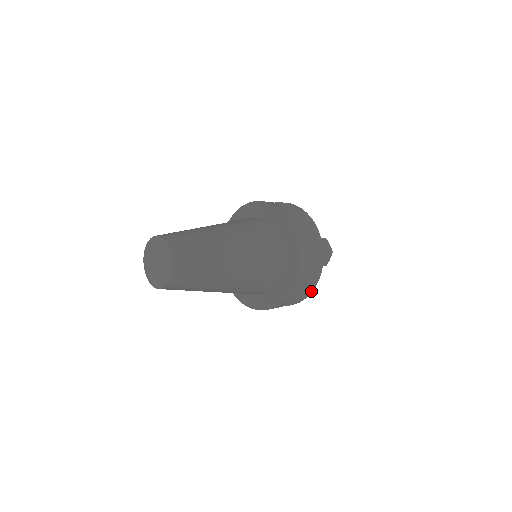
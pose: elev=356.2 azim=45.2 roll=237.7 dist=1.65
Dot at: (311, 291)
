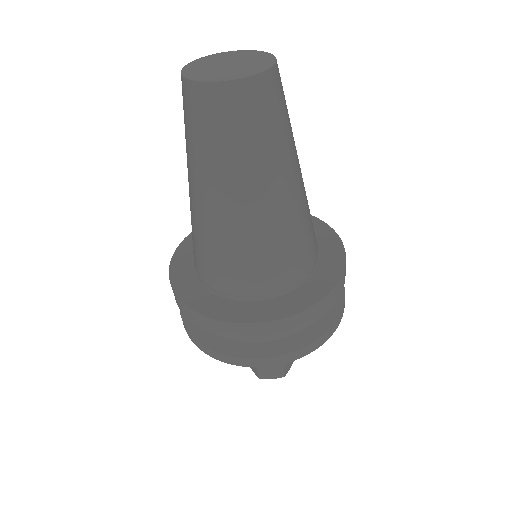
Dot at: (329, 335)
